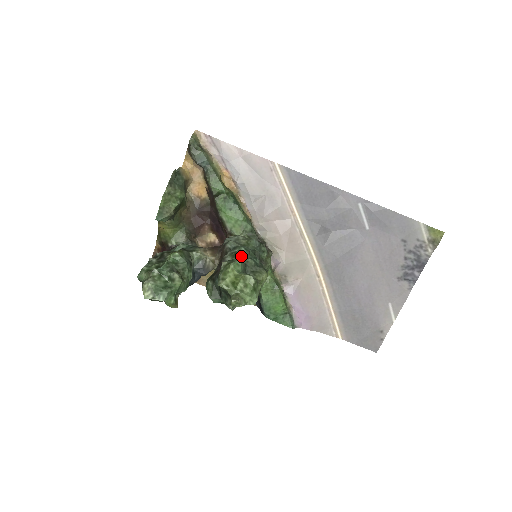
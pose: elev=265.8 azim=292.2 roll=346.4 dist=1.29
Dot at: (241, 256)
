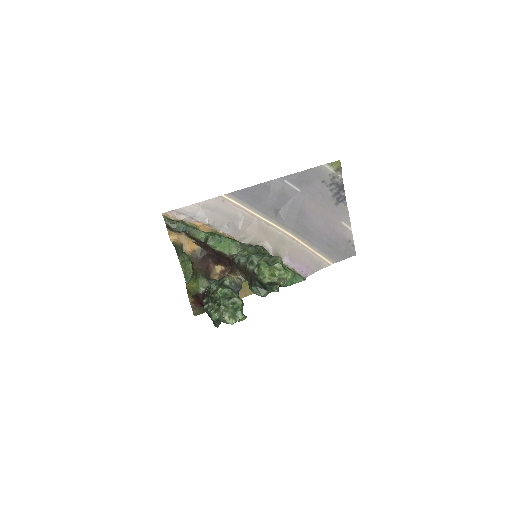
Dot at: (257, 260)
